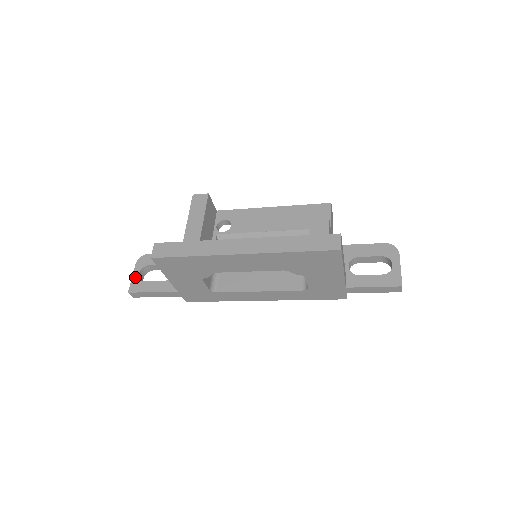
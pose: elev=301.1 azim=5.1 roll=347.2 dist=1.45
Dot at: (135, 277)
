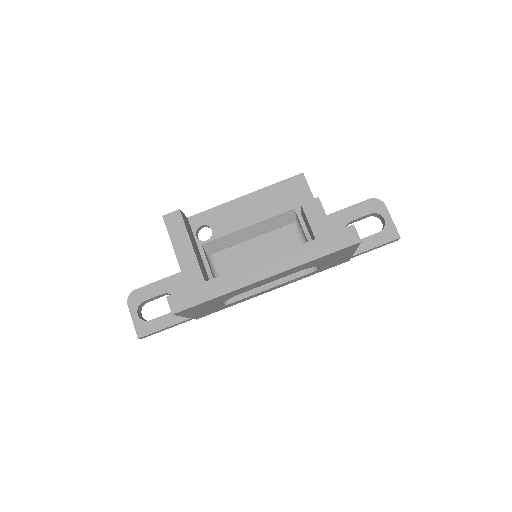
Dot at: (136, 320)
